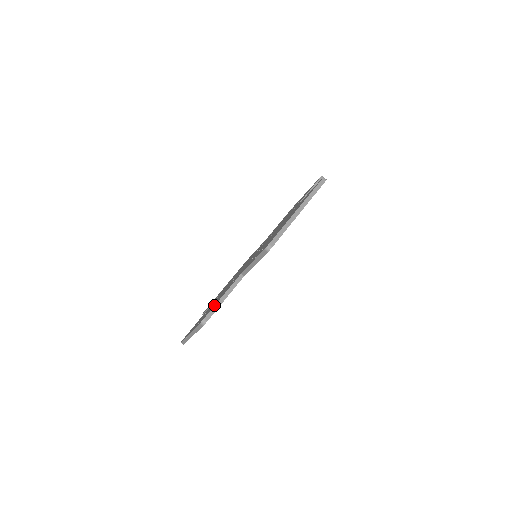
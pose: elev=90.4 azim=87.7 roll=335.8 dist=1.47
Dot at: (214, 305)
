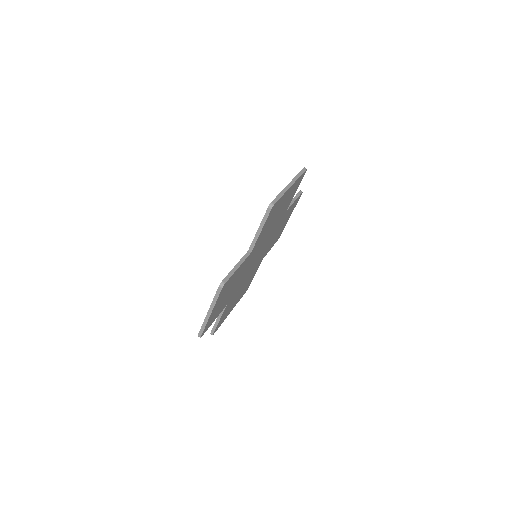
Dot at: occluded
